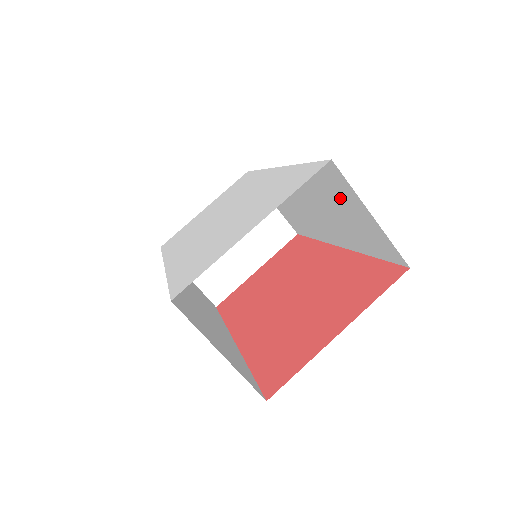
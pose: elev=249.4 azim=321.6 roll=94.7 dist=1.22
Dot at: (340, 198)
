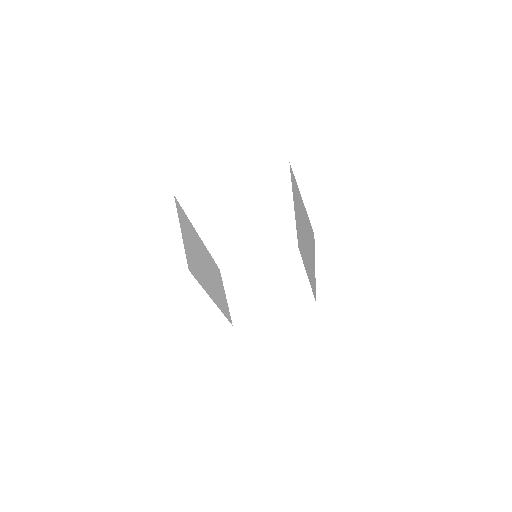
Dot at: (299, 200)
